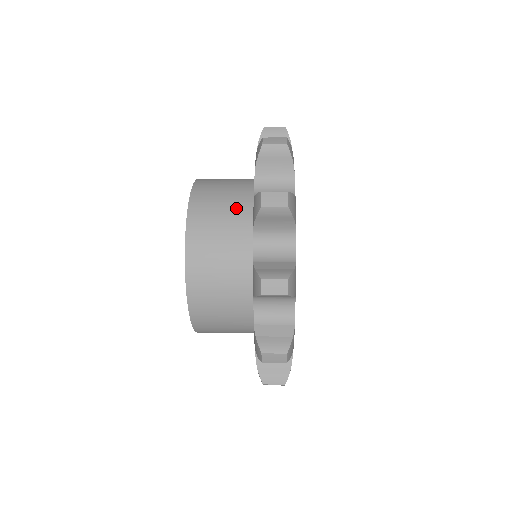
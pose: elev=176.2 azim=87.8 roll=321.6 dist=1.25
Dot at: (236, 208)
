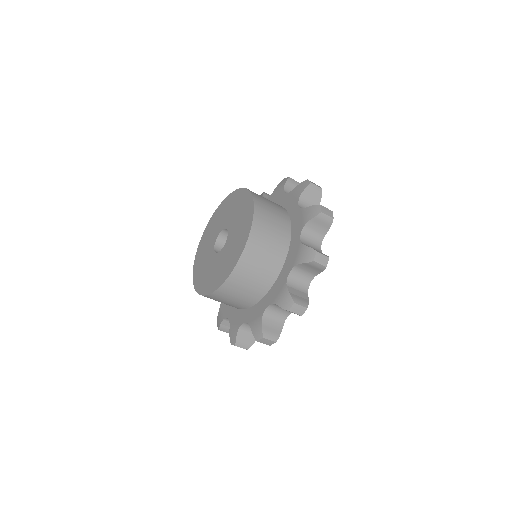
Dot at: (280, 213)
